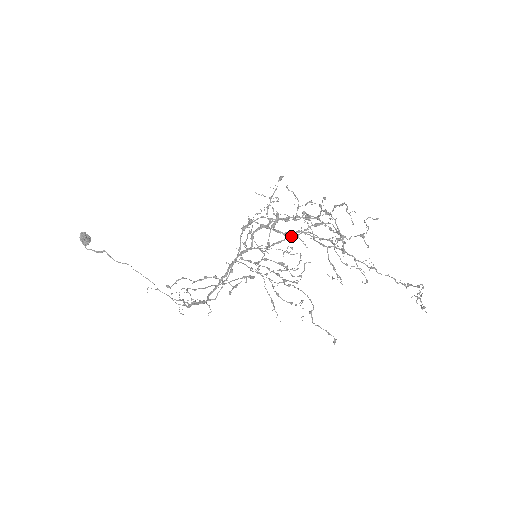
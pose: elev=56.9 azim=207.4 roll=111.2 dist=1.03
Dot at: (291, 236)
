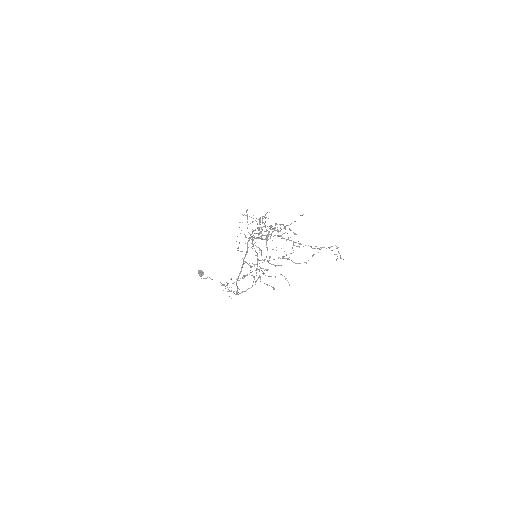
Dot at: (268, 239)
